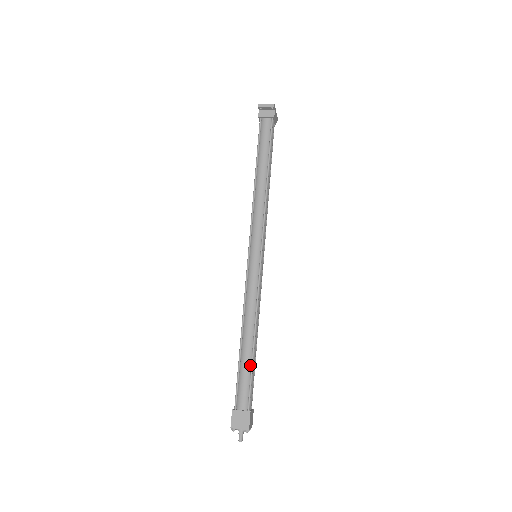
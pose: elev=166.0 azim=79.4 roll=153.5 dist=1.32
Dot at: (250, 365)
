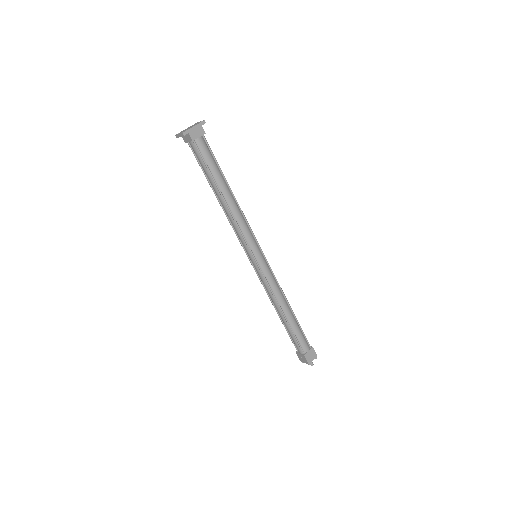
Dot at: (291, 329)
